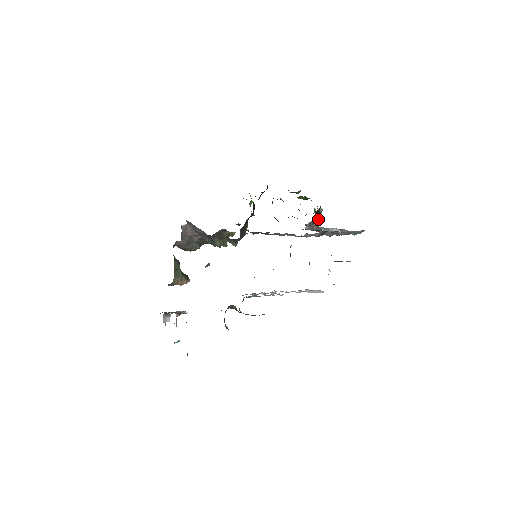
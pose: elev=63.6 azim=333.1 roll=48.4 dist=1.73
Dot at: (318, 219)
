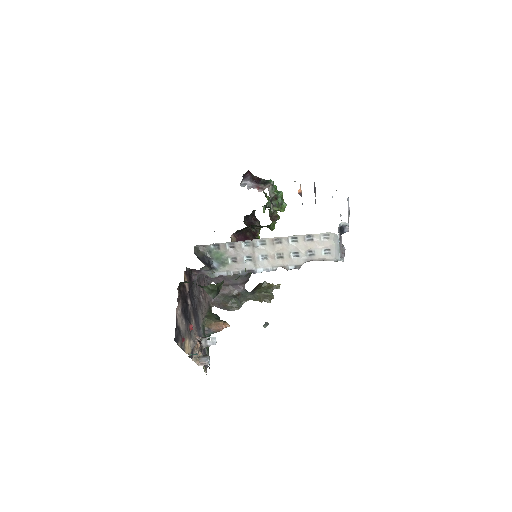
Dot at: (266, 184)
